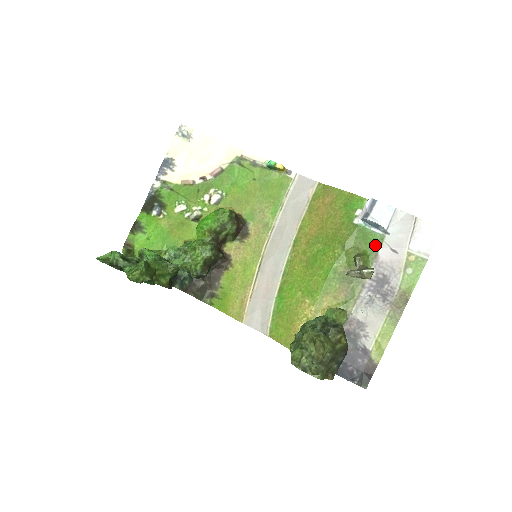
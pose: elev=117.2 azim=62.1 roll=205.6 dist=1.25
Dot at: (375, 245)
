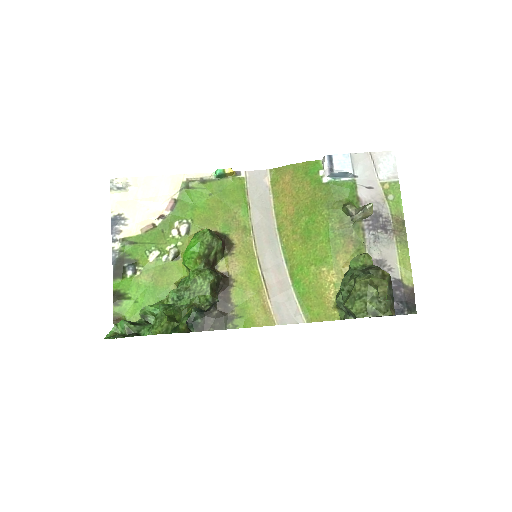
Dot at: (352, 191)
